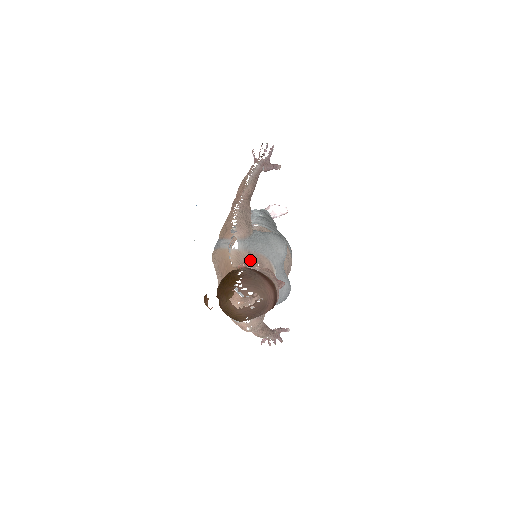
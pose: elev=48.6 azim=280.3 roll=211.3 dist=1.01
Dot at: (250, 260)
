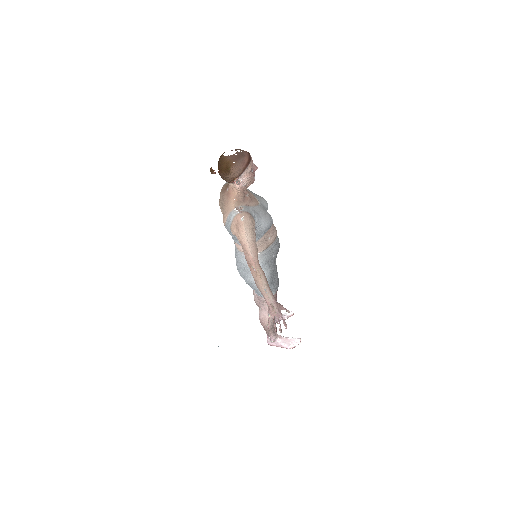
Dot at: occluded
